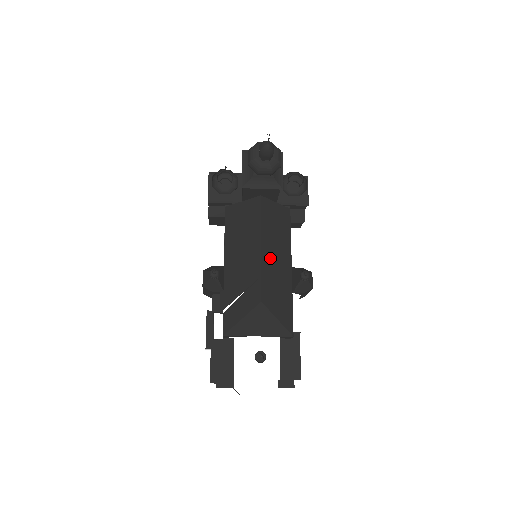
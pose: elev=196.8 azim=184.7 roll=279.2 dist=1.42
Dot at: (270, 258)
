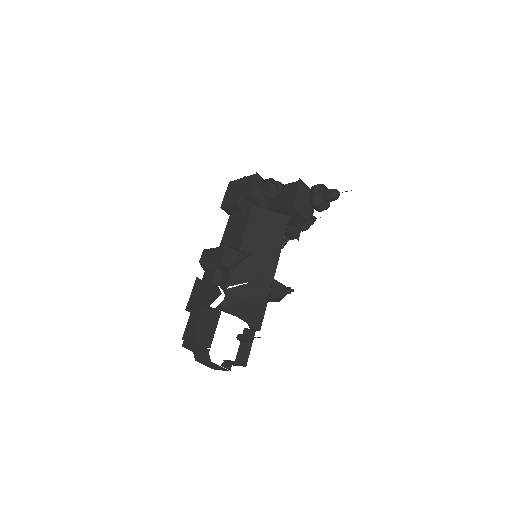
Dot at: occluded
